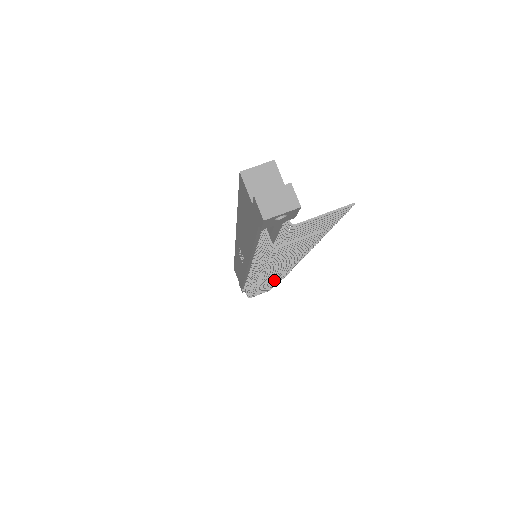
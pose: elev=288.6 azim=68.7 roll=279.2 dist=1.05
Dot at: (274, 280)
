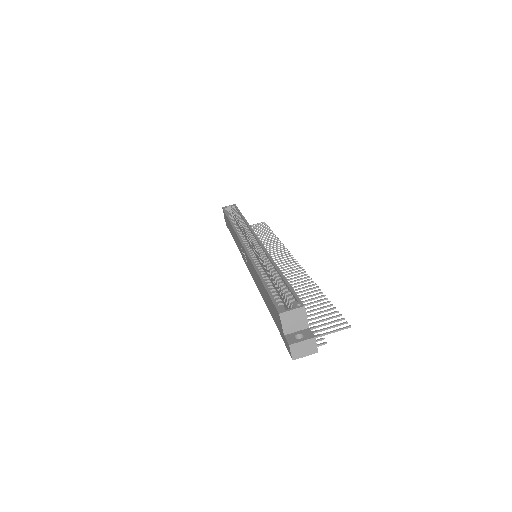
Dot at: occluded
